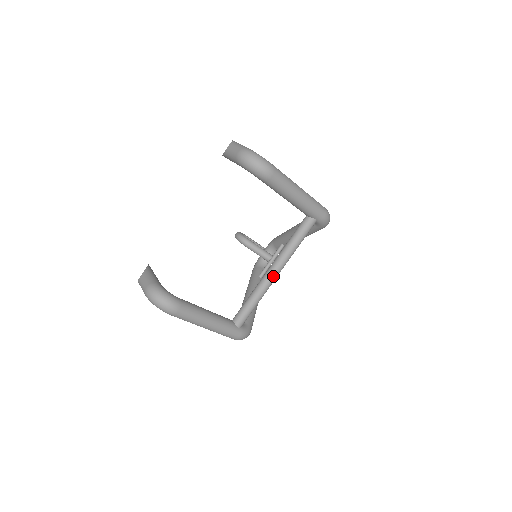
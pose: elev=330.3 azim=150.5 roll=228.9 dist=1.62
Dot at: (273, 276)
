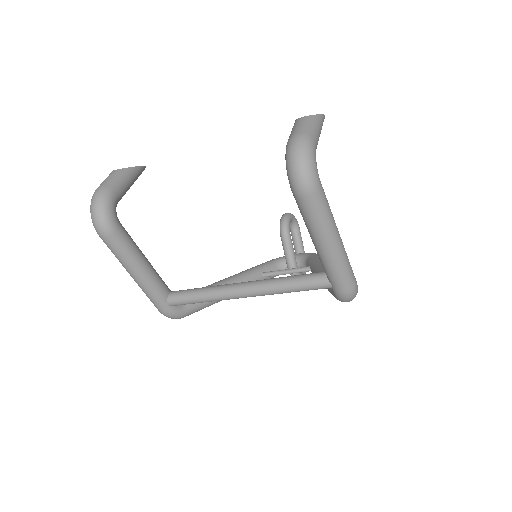
Dot at: (238, 294)
